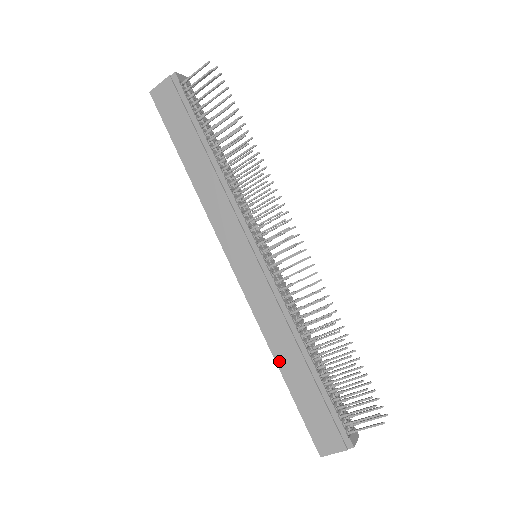
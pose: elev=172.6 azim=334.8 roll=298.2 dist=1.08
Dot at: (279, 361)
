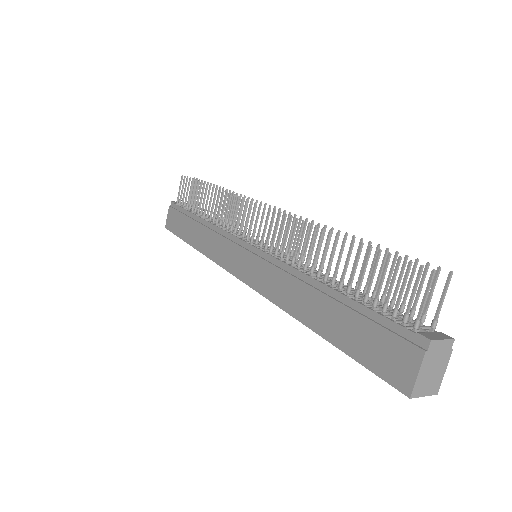
Dot at: (306, 320)
